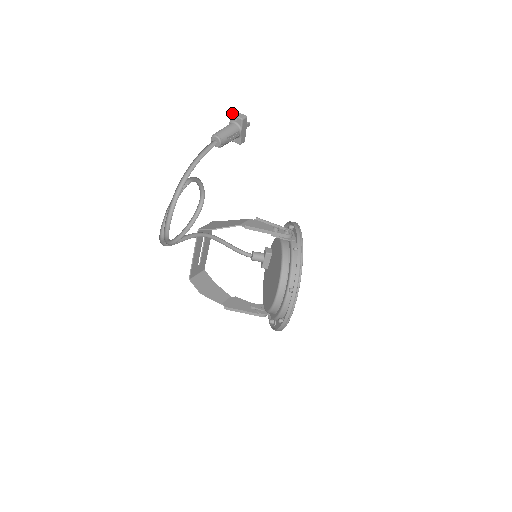
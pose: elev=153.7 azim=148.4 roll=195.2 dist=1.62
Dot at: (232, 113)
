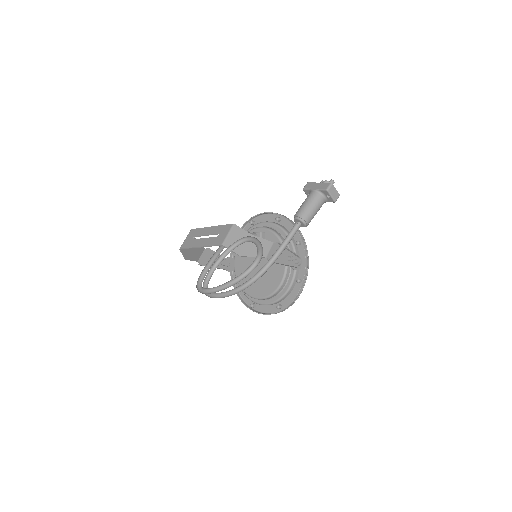
Dot at: (329, 190)
